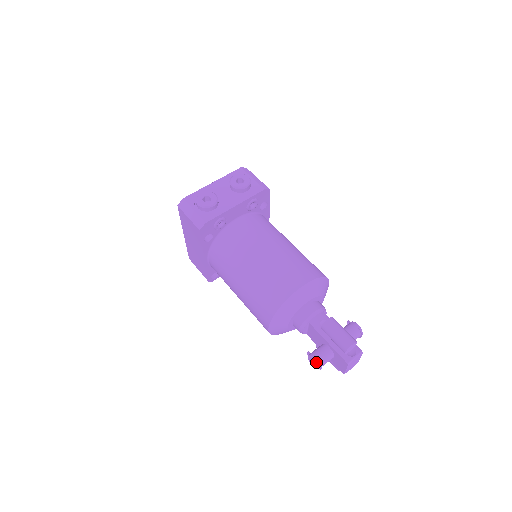
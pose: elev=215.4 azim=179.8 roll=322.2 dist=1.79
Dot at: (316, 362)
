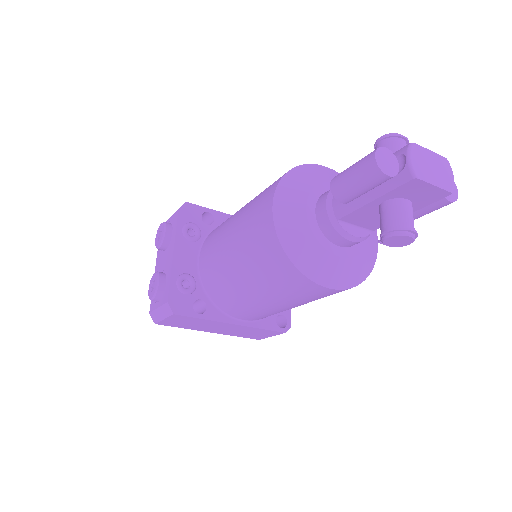
Dot at: (393, 236)
